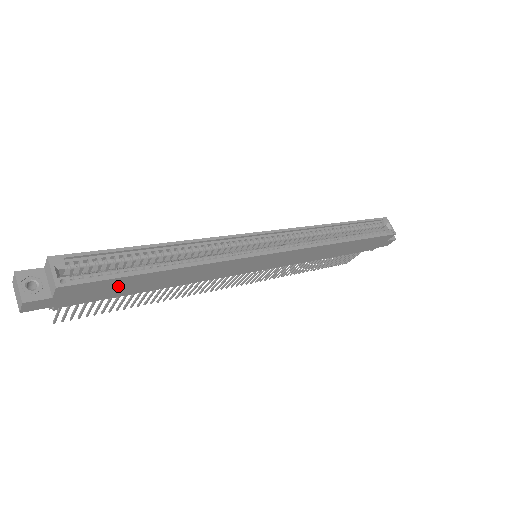
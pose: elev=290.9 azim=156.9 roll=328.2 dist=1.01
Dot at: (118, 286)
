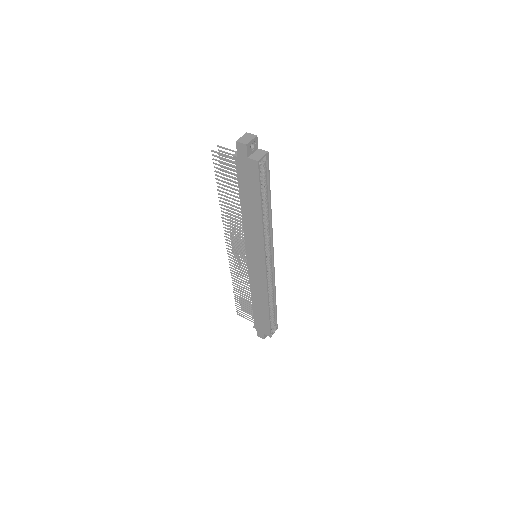
Dot at: (251, 188)
